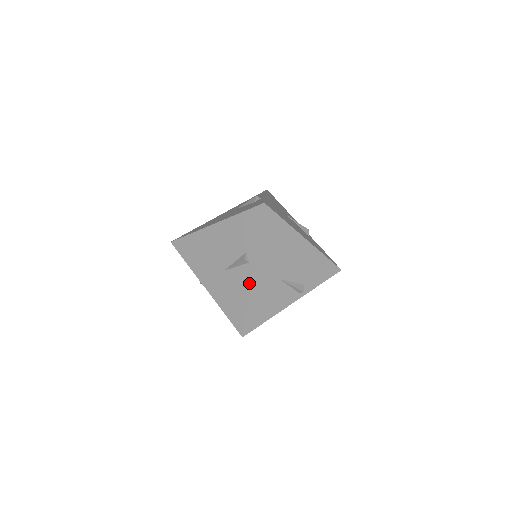
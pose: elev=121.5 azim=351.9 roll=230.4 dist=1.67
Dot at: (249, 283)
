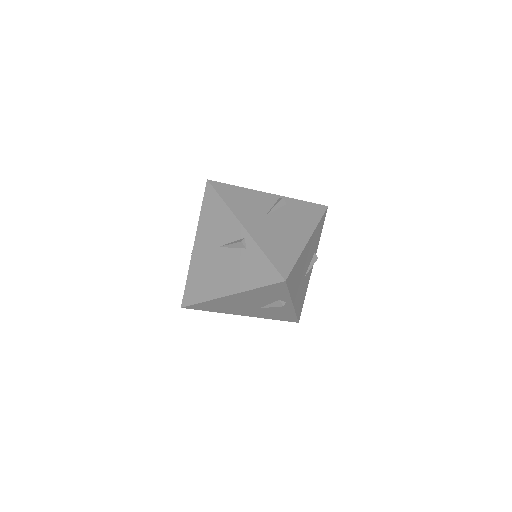
Dot at: (292, 308)
